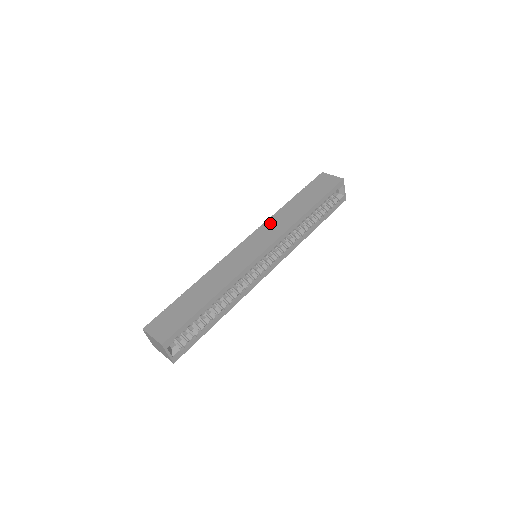
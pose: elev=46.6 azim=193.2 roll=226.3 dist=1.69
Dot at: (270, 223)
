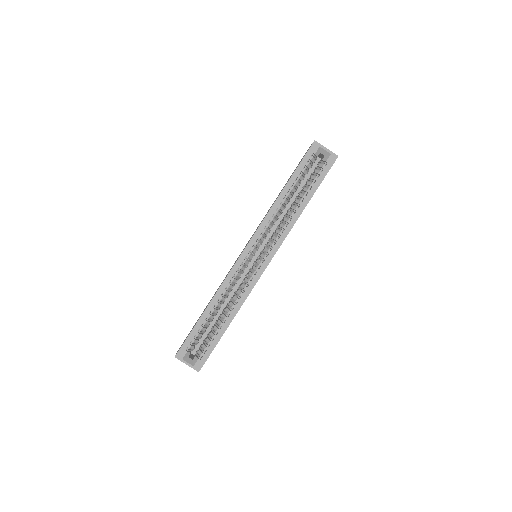
Dot at: (261, 221)
